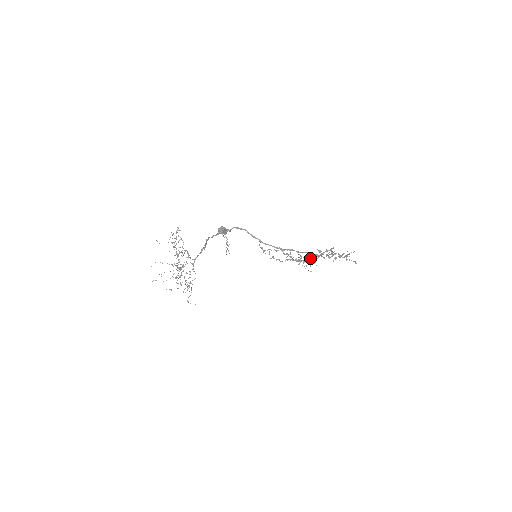
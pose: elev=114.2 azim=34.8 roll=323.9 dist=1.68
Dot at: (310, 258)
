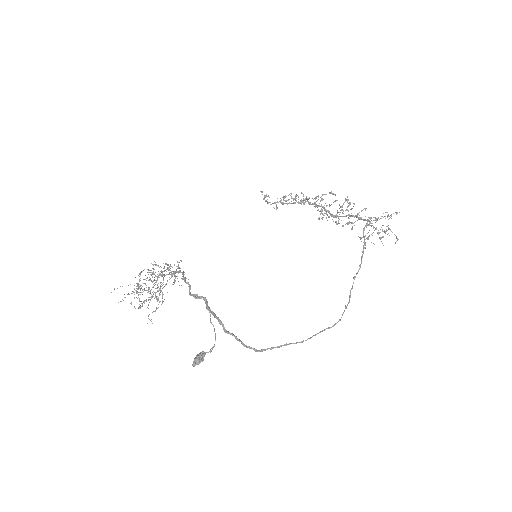
Dot at: (335, 194)
